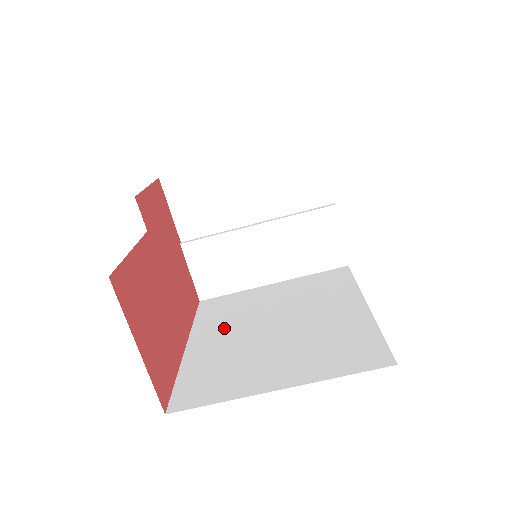
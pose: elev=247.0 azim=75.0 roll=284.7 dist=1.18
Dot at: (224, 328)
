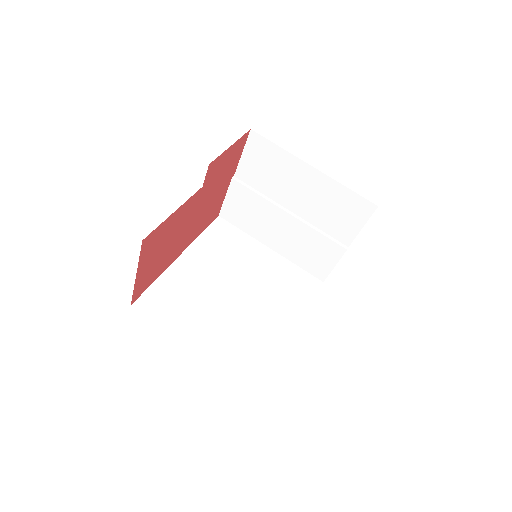
Dot at: (210, 263)
